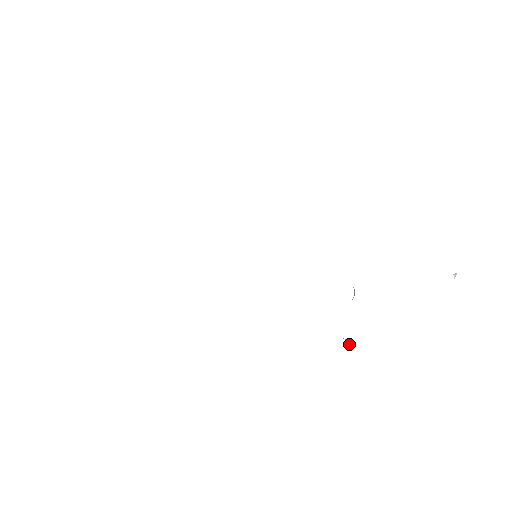
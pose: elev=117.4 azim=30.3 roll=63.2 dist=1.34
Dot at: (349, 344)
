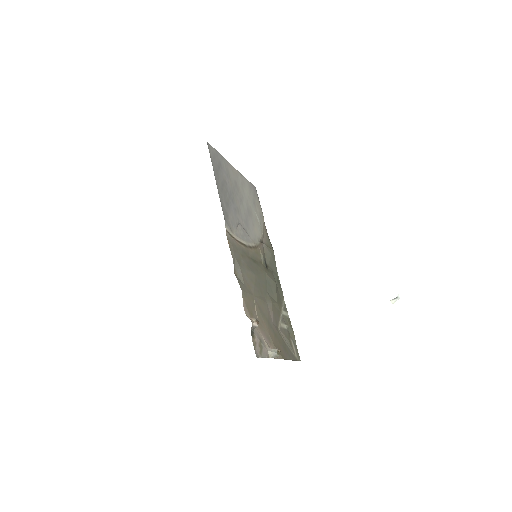
Dot at: (273, 355)
